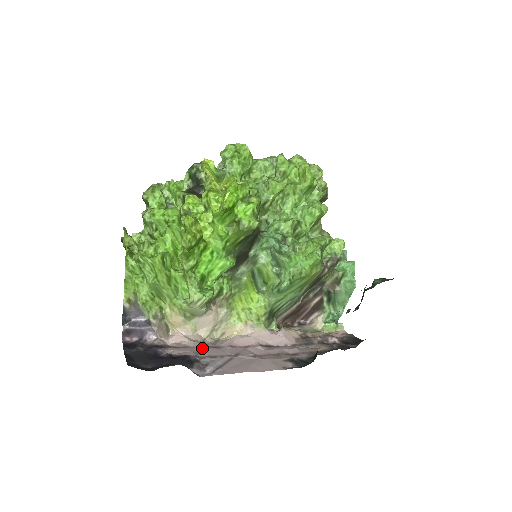
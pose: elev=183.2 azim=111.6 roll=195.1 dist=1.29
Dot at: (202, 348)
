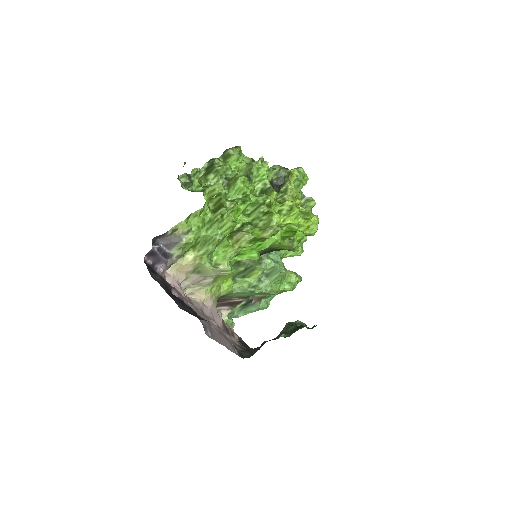
Dot at: (188, 302)
